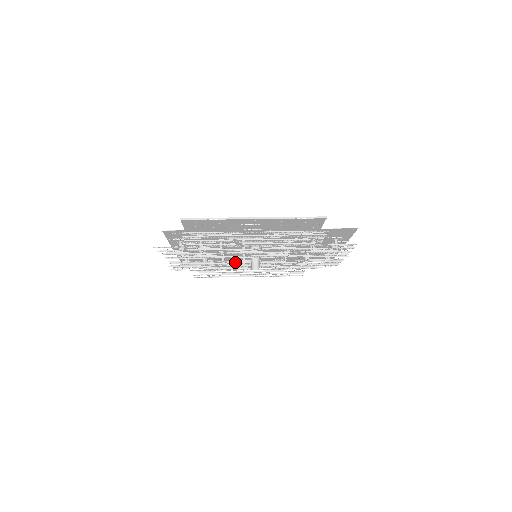
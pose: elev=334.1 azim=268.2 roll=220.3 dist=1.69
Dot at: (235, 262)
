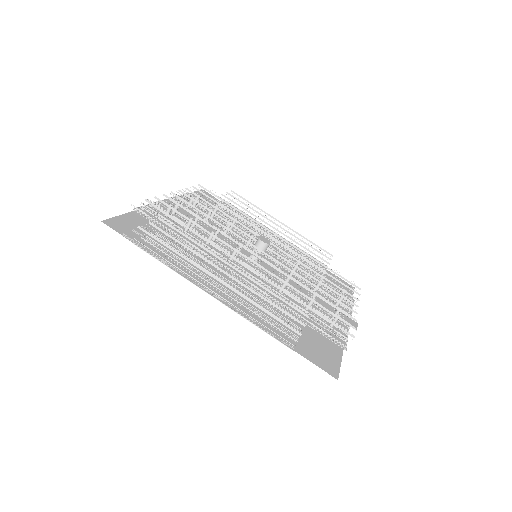
Dot at: occluded
